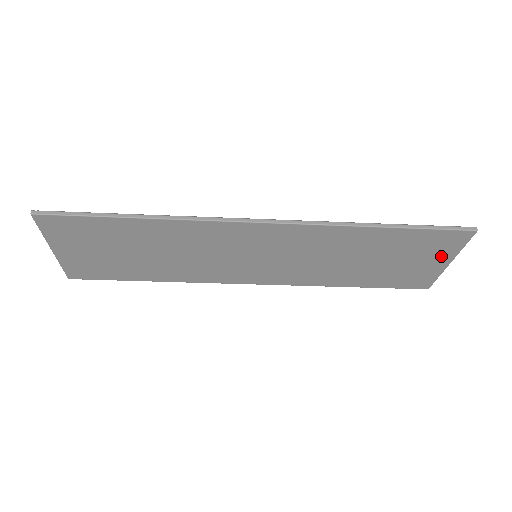
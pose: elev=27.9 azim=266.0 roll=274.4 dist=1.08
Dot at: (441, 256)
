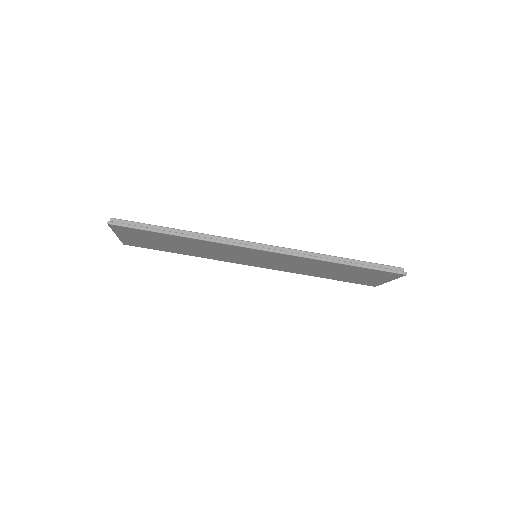
Dot at: (383, 278)
